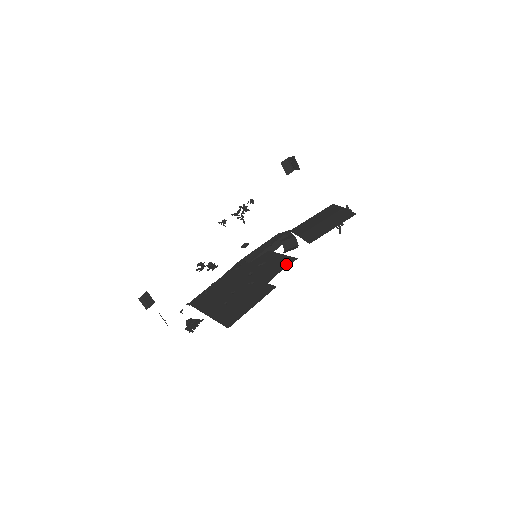
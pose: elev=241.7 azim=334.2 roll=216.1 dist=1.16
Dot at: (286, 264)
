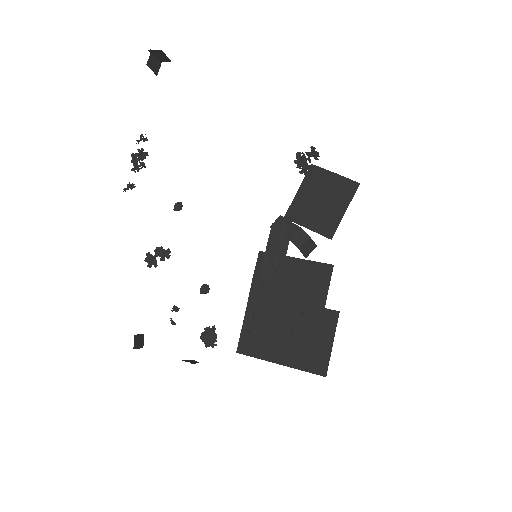
Dot at: (326, 277)
